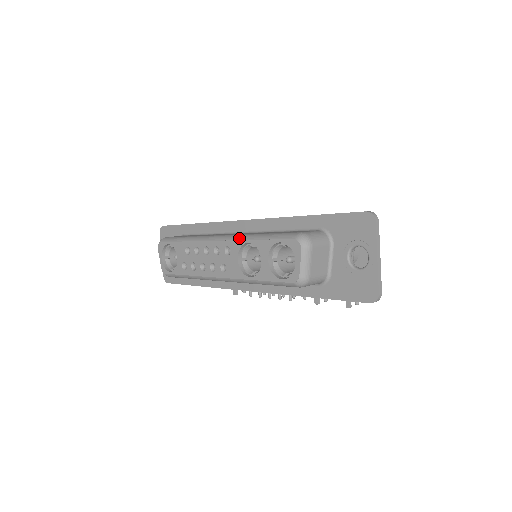
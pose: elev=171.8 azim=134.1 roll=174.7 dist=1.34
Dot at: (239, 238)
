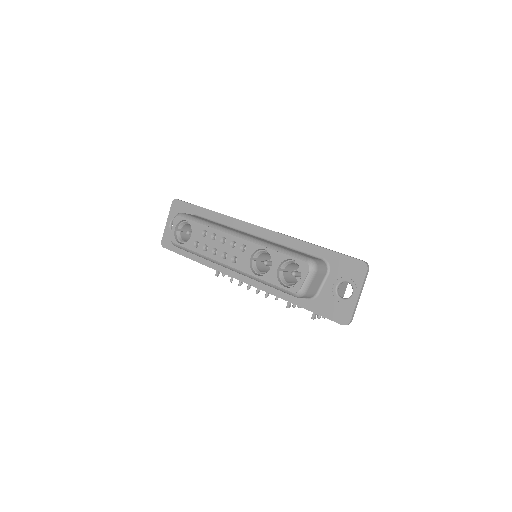
Dot at: (257, 242)
